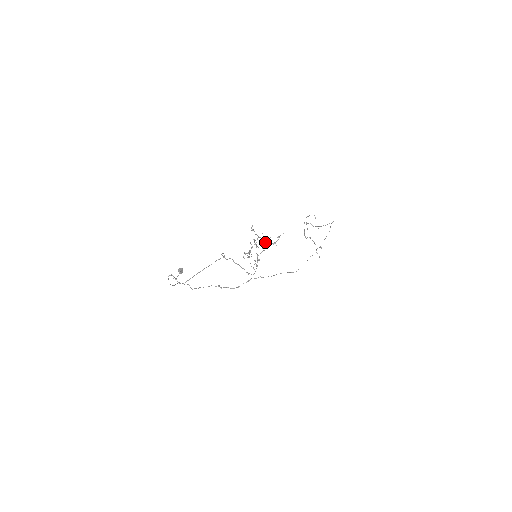
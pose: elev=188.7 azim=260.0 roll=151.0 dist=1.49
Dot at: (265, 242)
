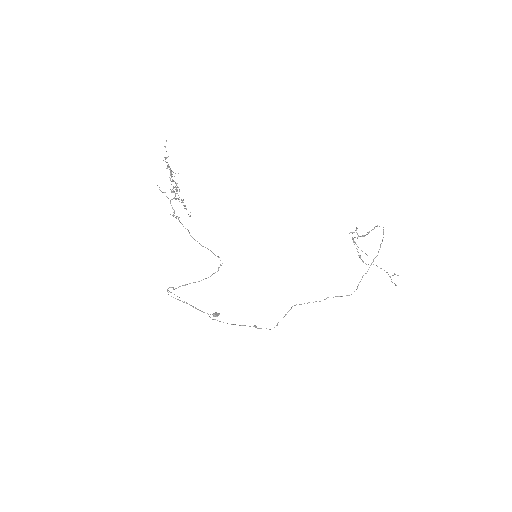
Dot at: occluded
